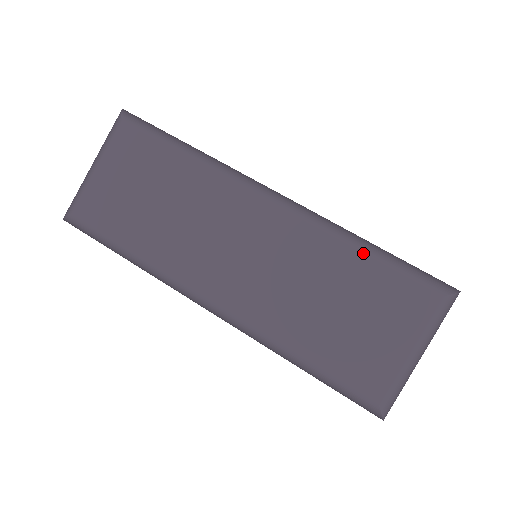
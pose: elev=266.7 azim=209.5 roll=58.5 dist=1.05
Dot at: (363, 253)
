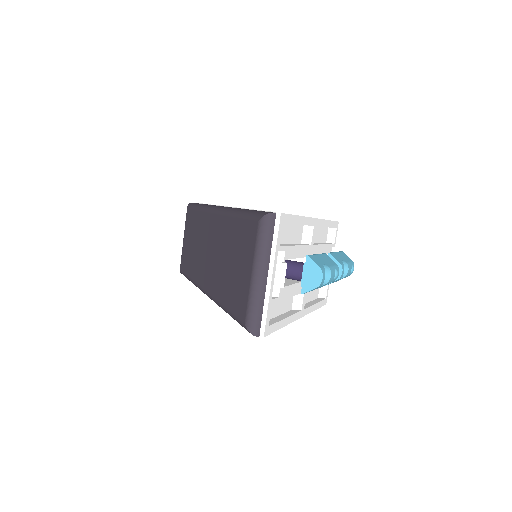
Dot at: (235, 218)
